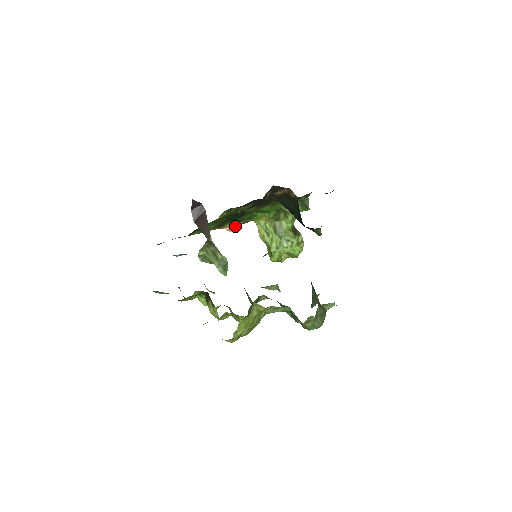
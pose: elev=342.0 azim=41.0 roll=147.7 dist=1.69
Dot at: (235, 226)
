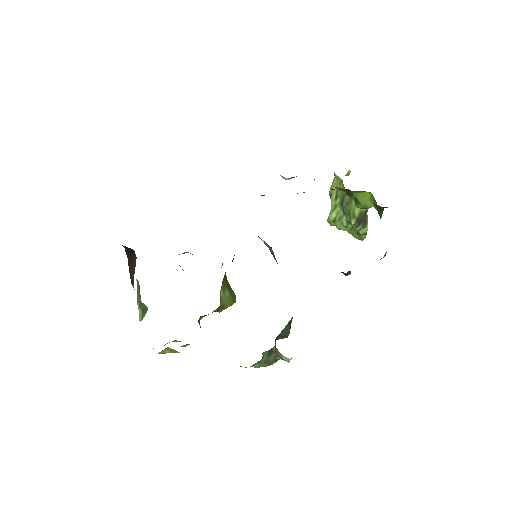
Dot at: (290, 178)
